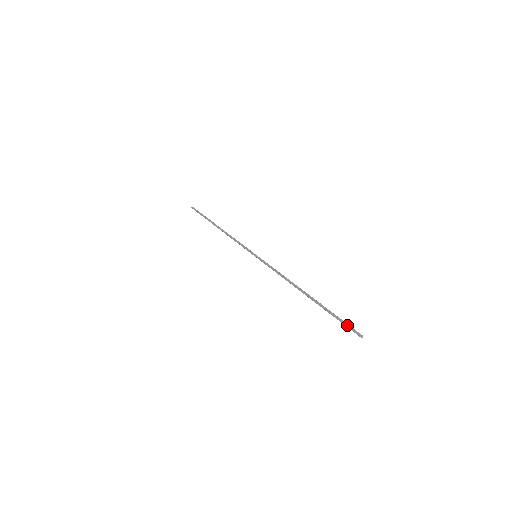
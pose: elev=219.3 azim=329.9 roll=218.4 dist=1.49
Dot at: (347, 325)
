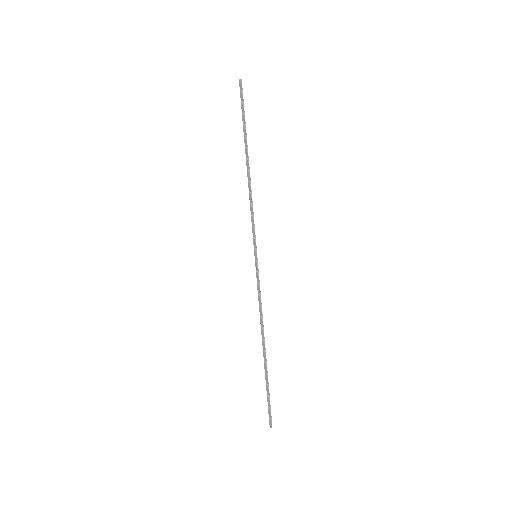
Dot at: (269, 410)
